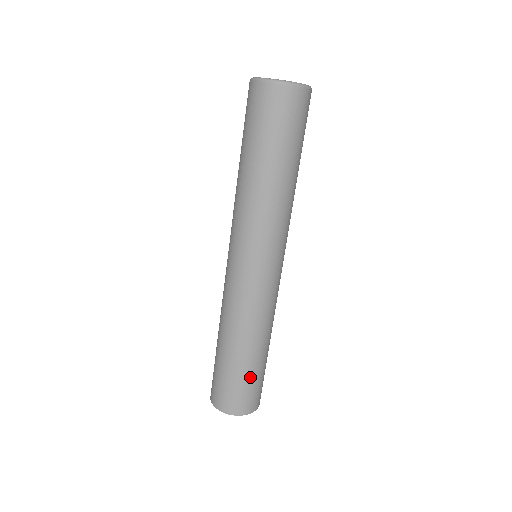
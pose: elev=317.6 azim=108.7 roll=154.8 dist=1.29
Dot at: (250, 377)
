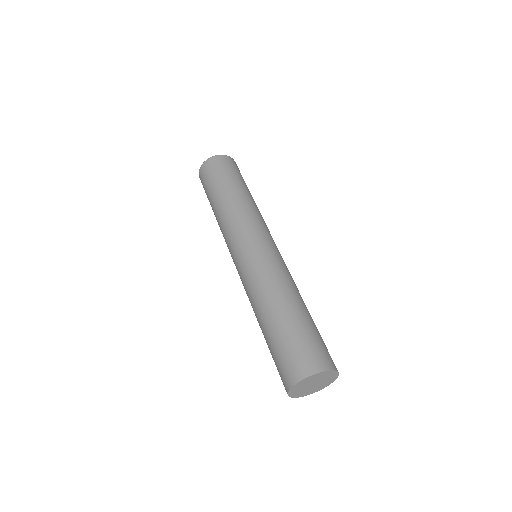
Dot at: occluded
